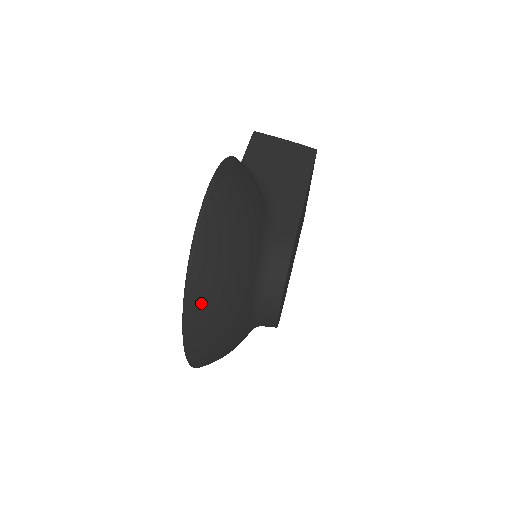
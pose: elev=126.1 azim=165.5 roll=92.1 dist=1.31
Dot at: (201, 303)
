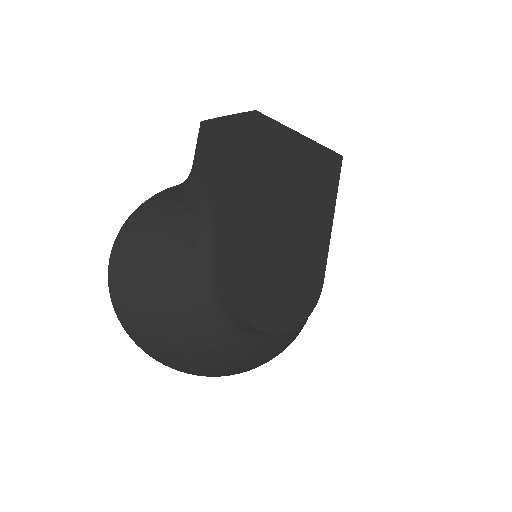
Dot at: (166, 356)
